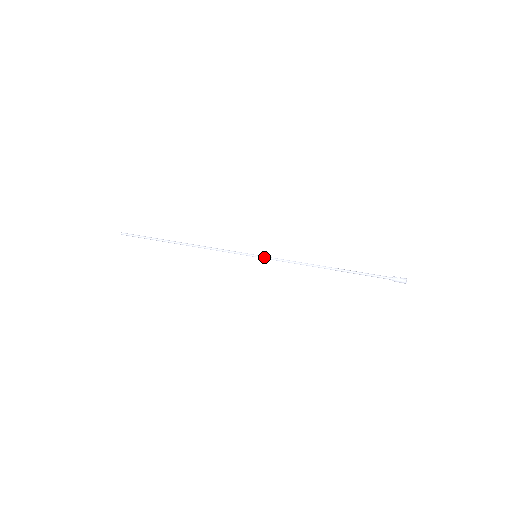
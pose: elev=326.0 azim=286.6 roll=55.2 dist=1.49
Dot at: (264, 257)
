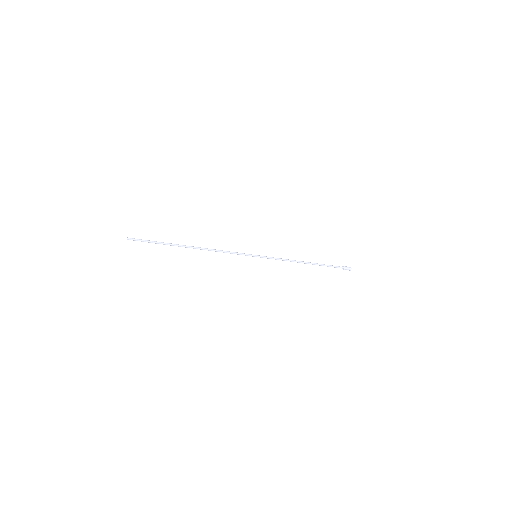
Dot at: (263, 256)
